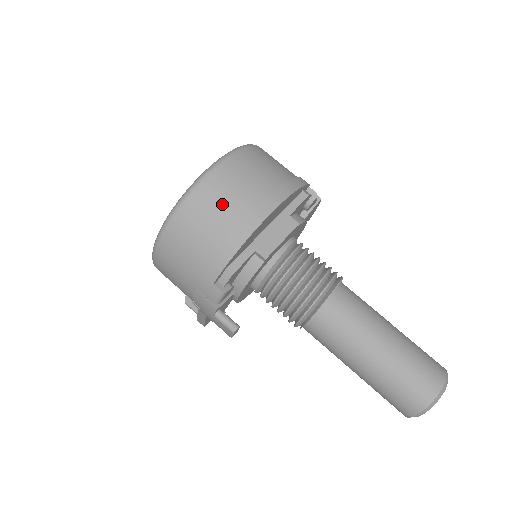
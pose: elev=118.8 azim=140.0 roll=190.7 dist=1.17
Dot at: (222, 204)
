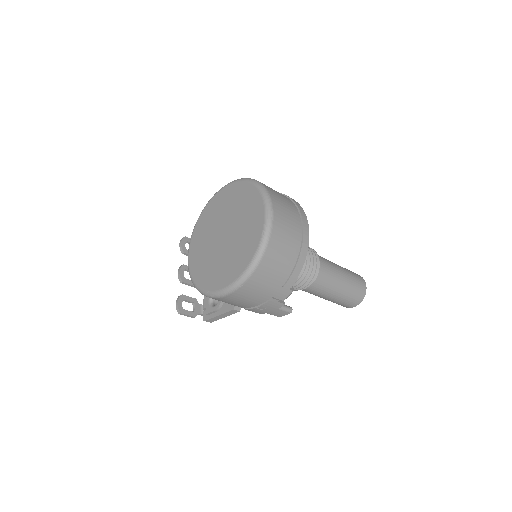
Dot at: (288, 236)
